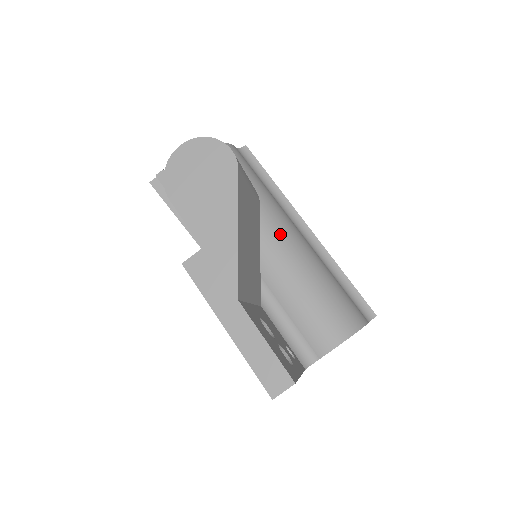
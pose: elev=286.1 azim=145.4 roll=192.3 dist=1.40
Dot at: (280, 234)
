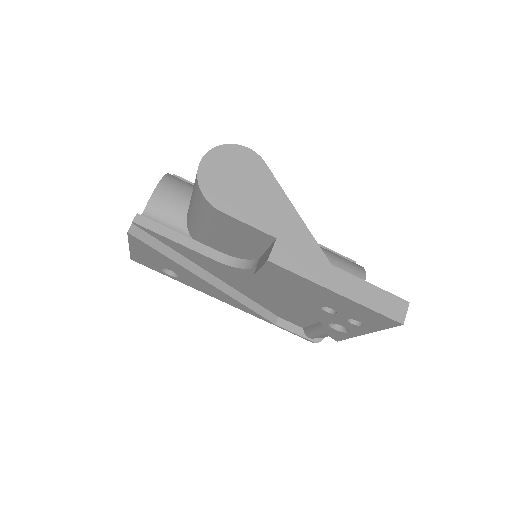
Dot at: occluded
